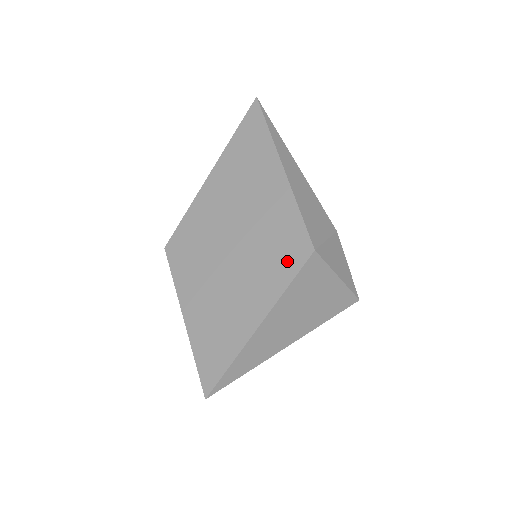
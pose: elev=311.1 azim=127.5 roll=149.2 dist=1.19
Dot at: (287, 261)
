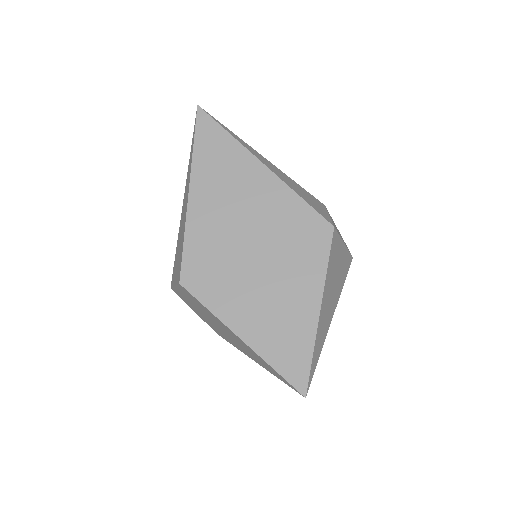
Dot at: (315, 246)
